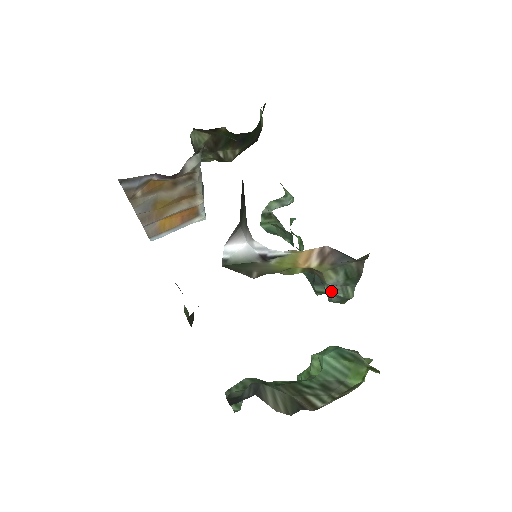
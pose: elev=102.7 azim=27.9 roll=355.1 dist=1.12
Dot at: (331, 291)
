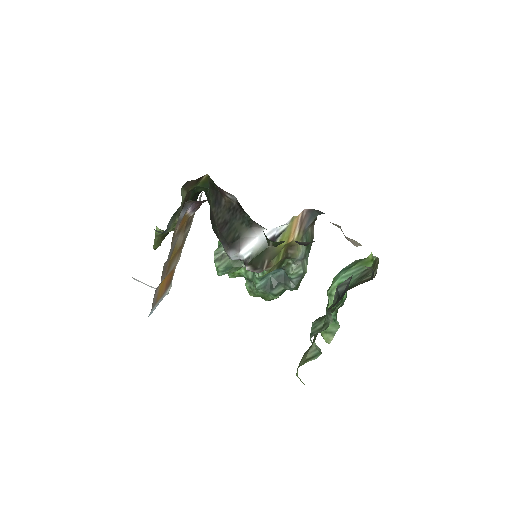
Dot at: (296, 271)
